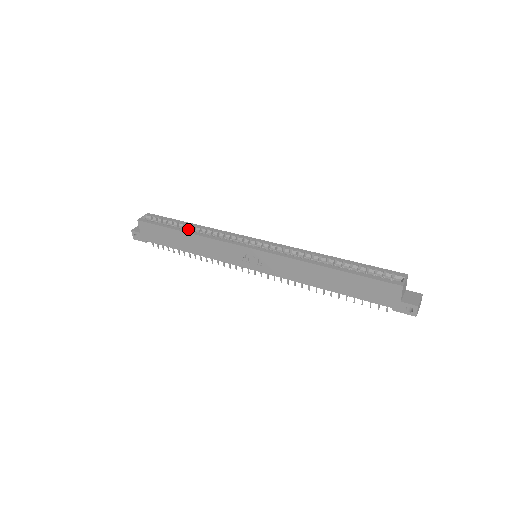
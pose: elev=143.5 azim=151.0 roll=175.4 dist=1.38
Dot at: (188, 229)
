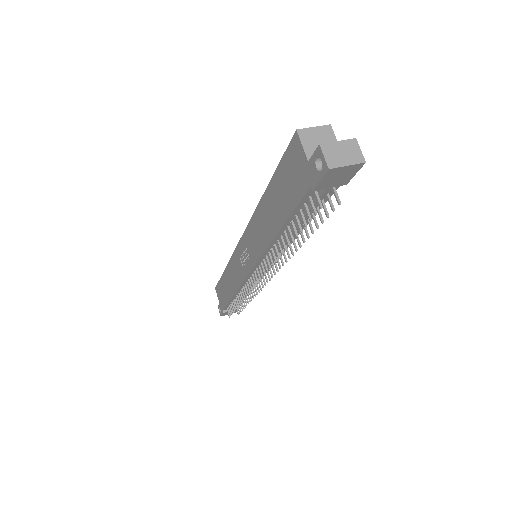
Dot at: occluded
